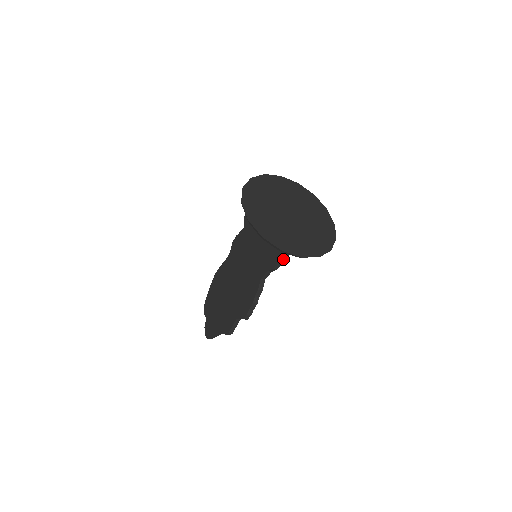
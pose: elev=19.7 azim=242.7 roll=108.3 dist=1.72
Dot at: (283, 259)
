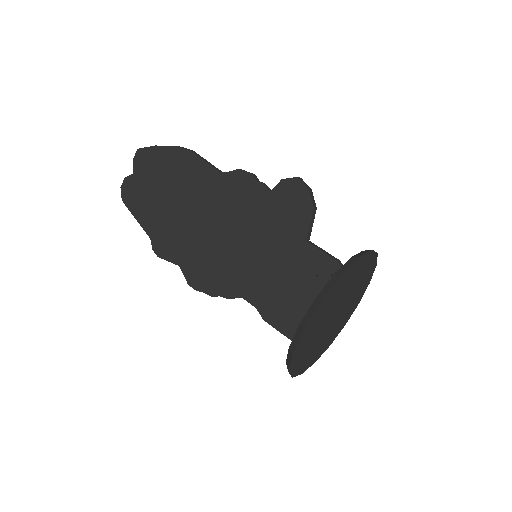
Dot at: (283, 332)
